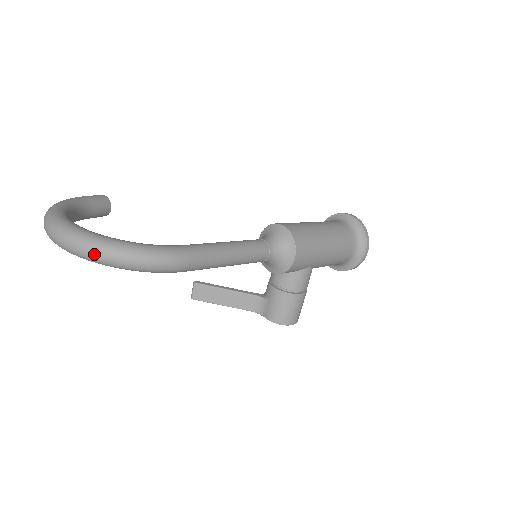
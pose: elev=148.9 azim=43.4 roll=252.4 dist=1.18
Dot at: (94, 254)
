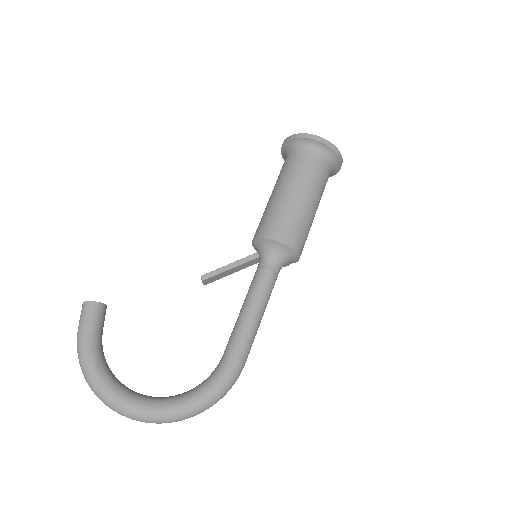
Dot at: occluded
